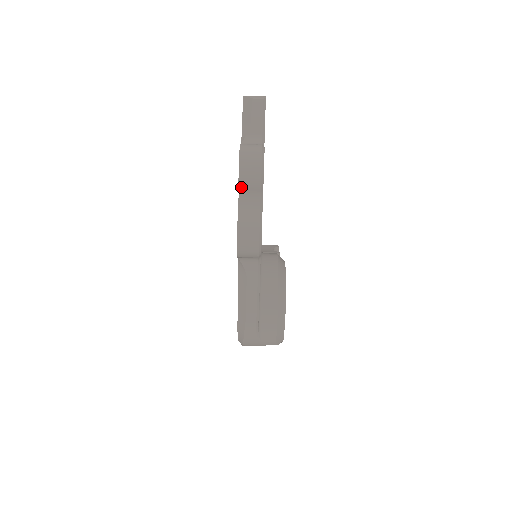
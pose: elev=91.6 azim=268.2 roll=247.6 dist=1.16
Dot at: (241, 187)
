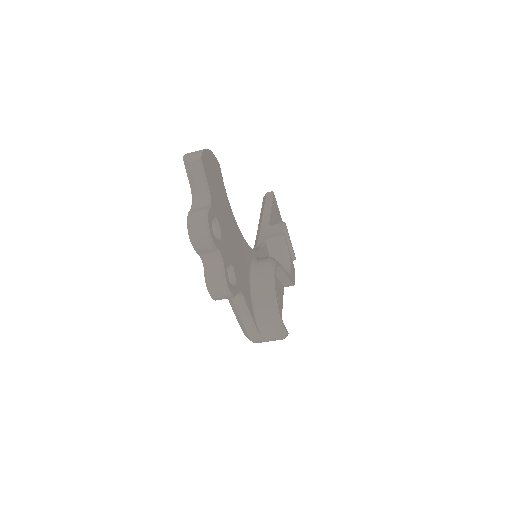
Dot at: (198, 252)
